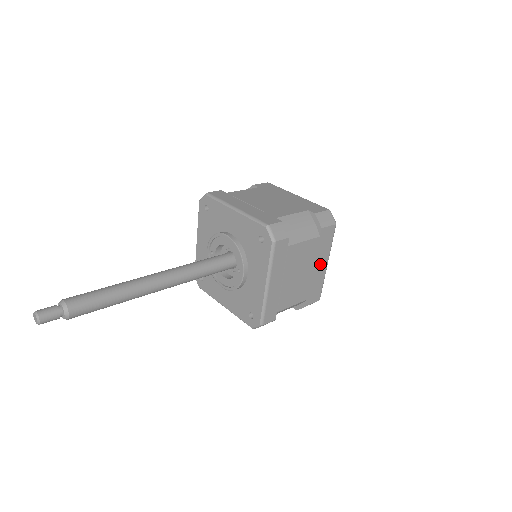
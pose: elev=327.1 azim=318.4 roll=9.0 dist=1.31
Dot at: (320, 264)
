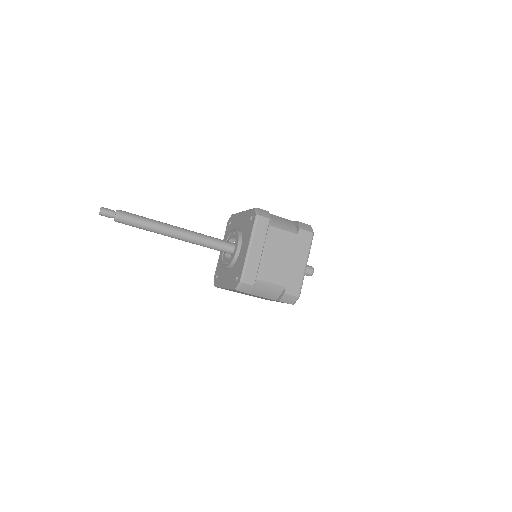
Dot at: (272, 300)
